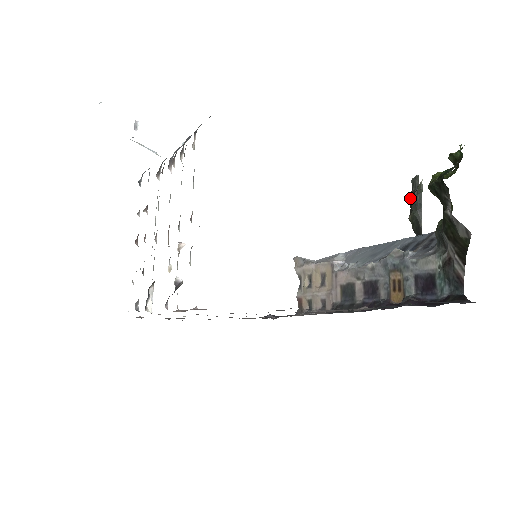
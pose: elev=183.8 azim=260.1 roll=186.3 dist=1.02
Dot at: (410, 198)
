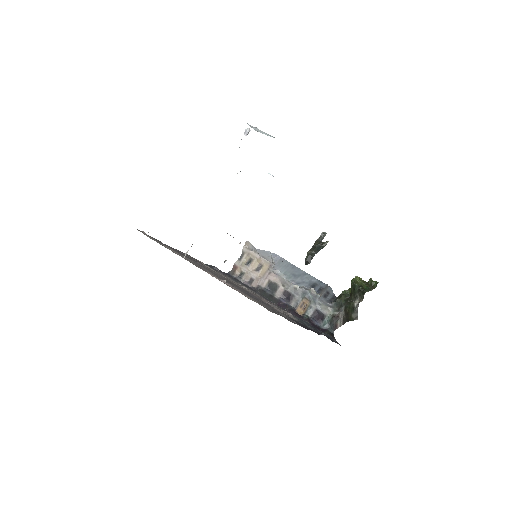
Dot at: (316, 243)
